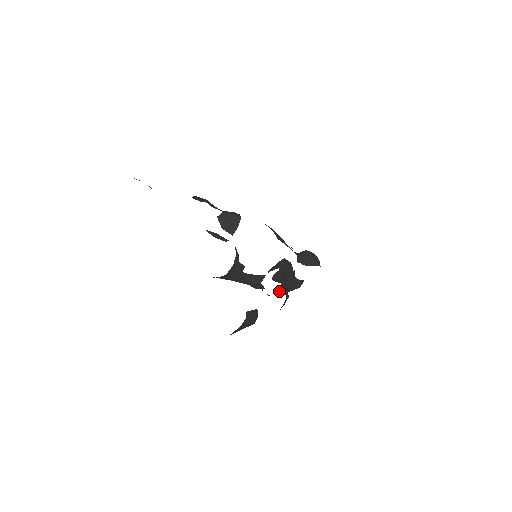
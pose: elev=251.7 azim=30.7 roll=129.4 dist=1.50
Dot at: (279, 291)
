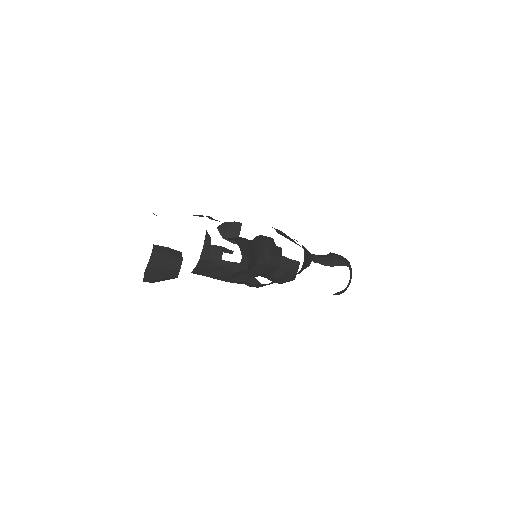
Dot at: (272, 280)
